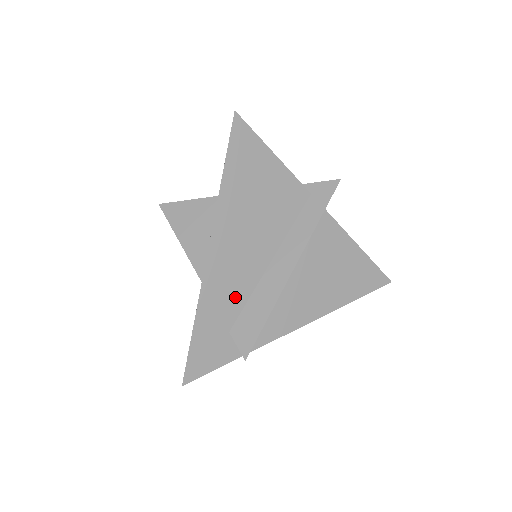
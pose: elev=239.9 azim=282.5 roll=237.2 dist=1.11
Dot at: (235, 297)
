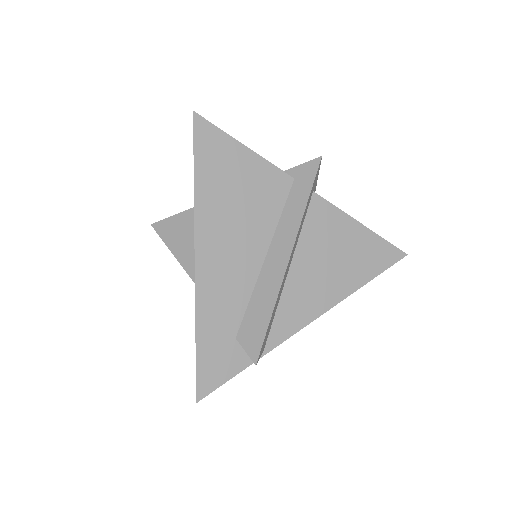
Dot at: (234, 301)
